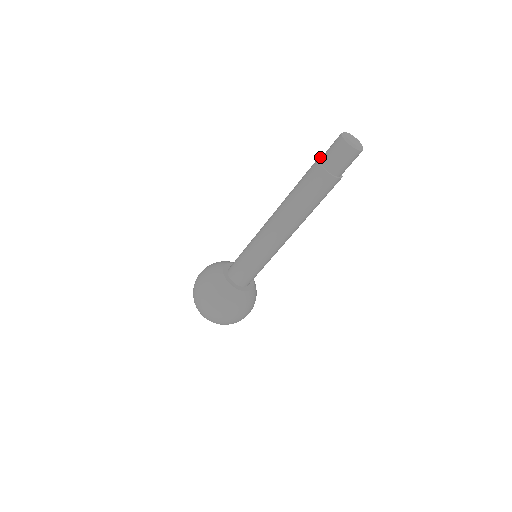
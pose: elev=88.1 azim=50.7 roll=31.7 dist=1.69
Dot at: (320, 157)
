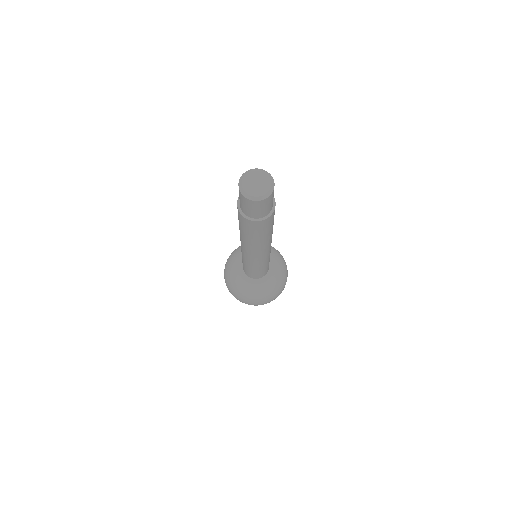
Dot at: occluded
